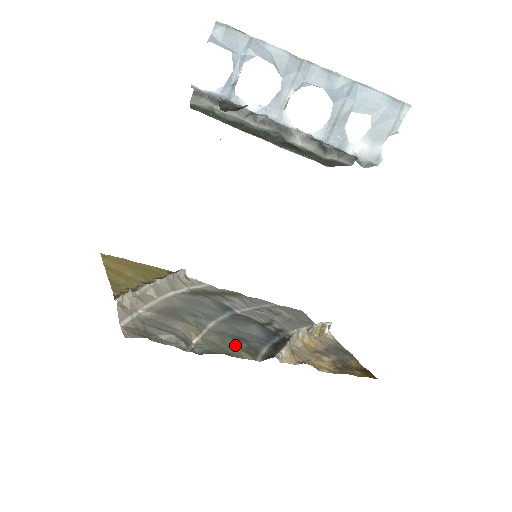
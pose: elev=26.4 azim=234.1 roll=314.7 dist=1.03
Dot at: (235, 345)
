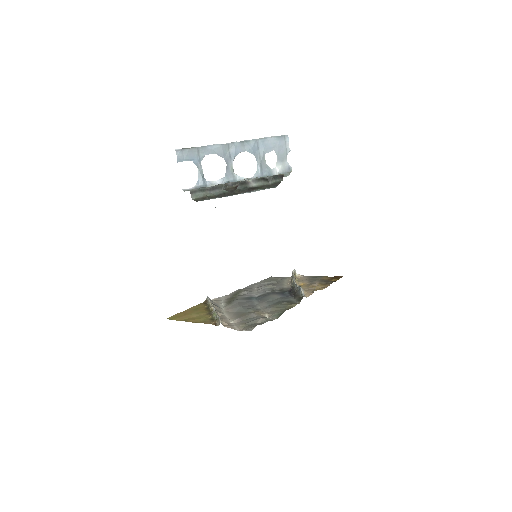
Dot at: (283, 305)
